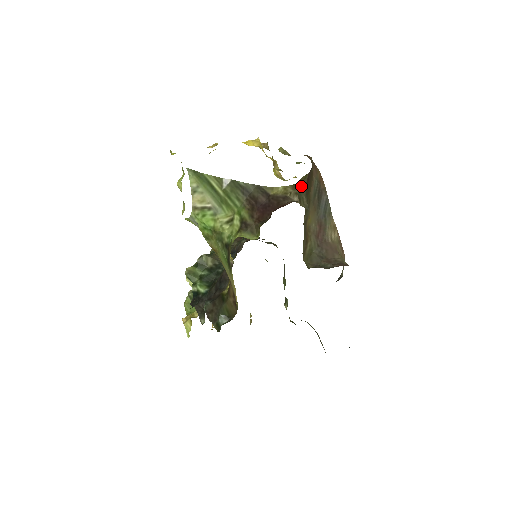
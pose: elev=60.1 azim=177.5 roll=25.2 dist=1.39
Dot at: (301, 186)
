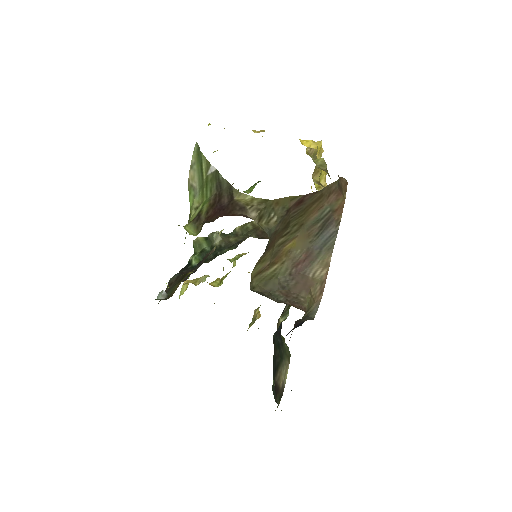
Dot at: (279, 205)
